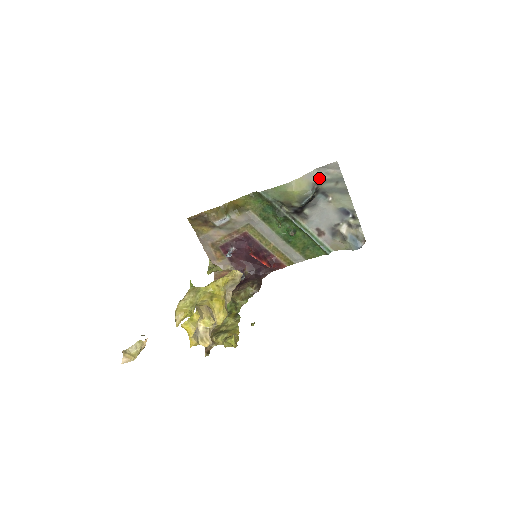
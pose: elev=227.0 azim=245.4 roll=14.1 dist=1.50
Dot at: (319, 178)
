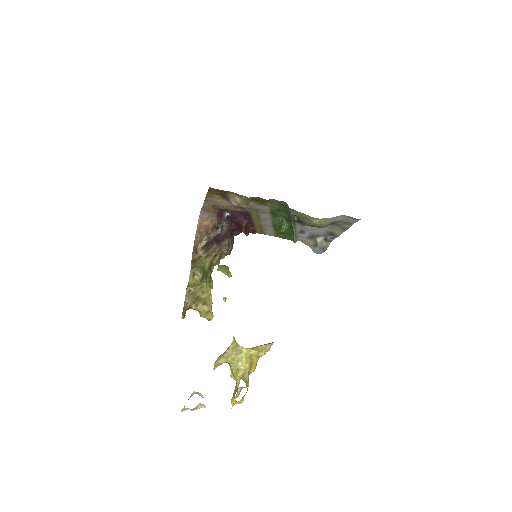
Dot at: (339, 220)
